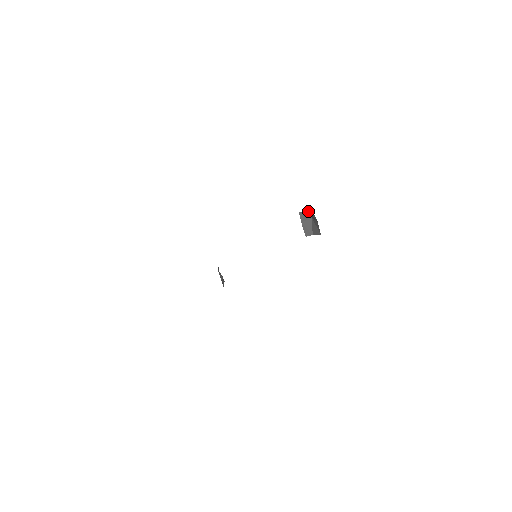
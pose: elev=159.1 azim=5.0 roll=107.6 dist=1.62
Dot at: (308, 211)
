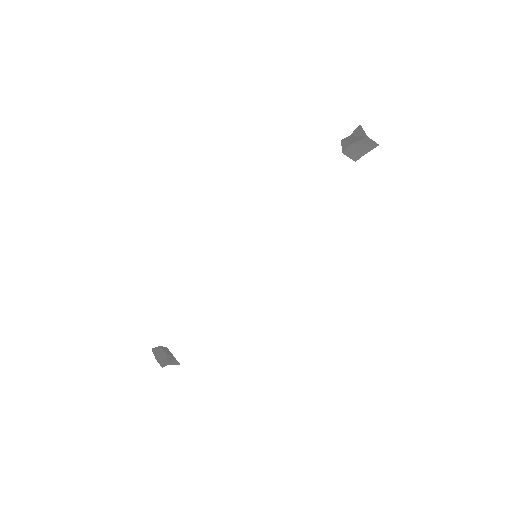
Dot at: (351, 135)
